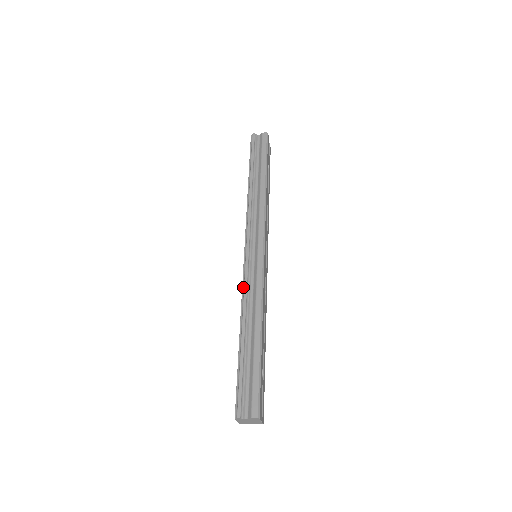
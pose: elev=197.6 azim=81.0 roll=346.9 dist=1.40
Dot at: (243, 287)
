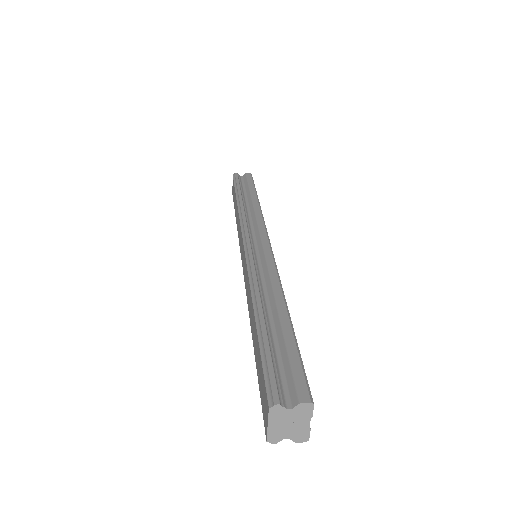
Dot at: (249, 270)
